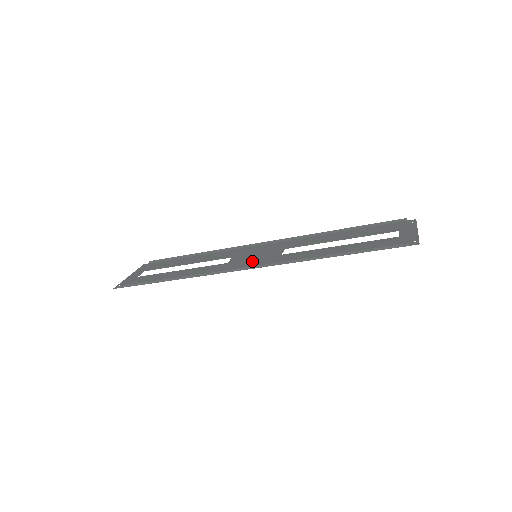
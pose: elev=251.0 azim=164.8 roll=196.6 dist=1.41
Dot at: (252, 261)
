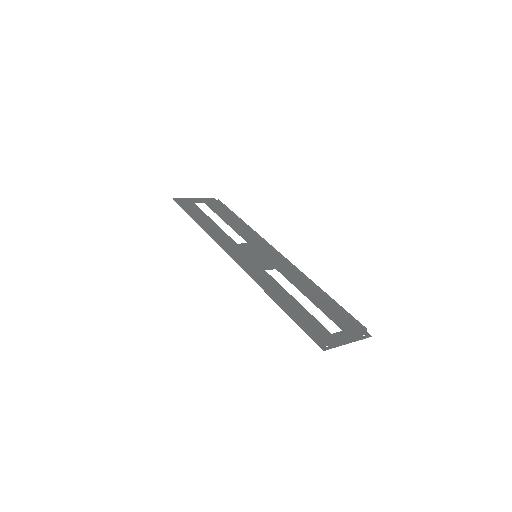
Dot at: (246, 257)
